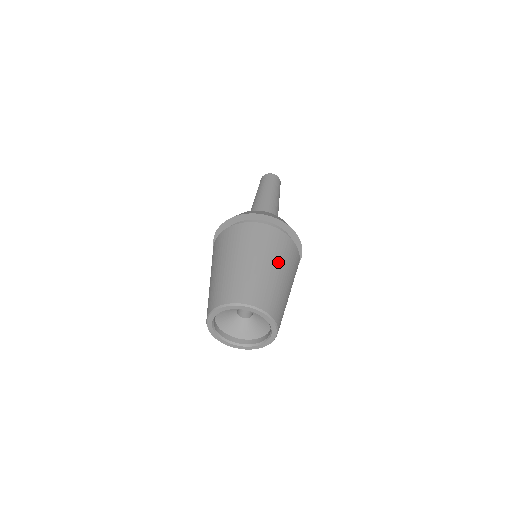
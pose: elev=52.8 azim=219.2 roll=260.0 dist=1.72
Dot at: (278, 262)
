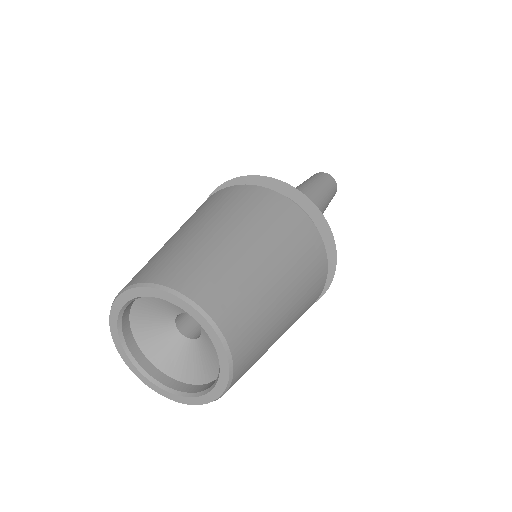
Dot at: (250, 227)
